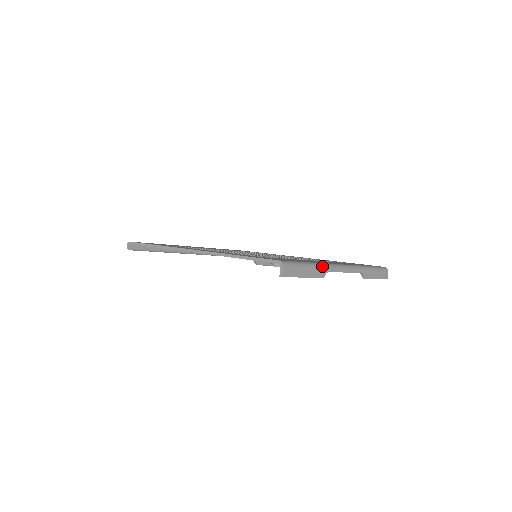
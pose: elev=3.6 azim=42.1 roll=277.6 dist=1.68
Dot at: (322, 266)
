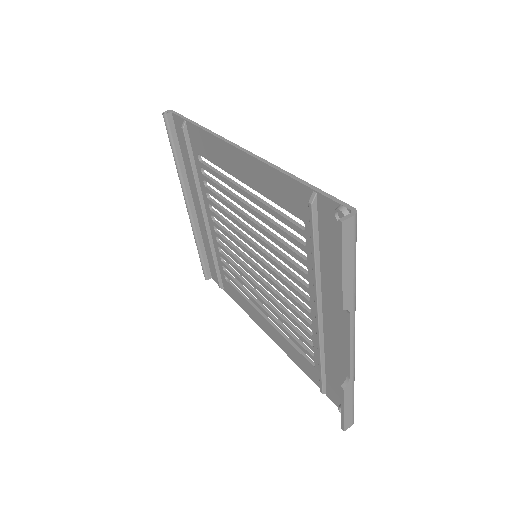
Dot at: (355, 296)
